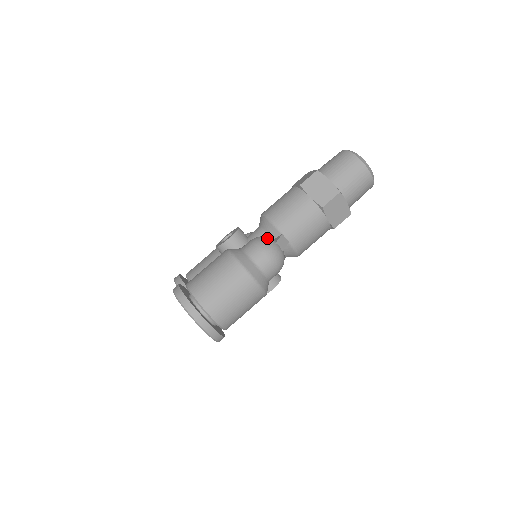
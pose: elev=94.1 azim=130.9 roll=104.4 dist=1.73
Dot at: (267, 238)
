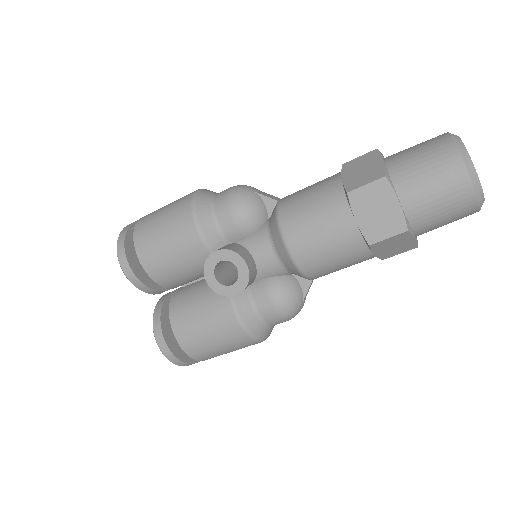
Dot at: (295, 302)
